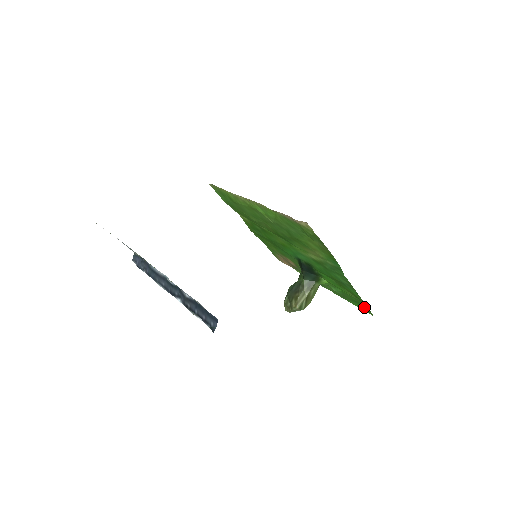
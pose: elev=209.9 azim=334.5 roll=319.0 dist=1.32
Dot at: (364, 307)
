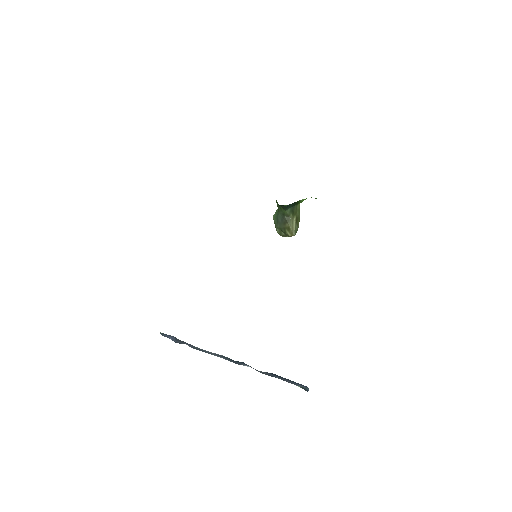
Dot at: occluded
